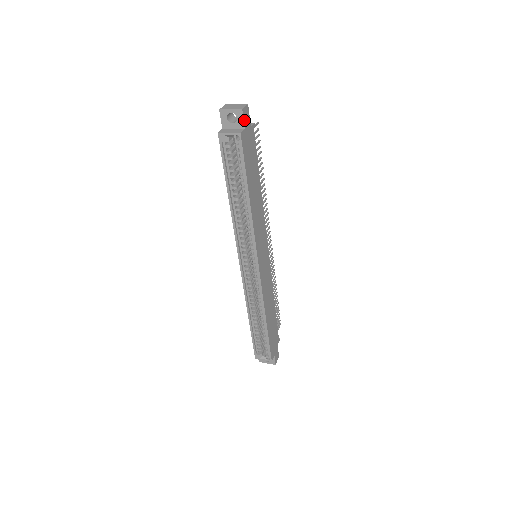
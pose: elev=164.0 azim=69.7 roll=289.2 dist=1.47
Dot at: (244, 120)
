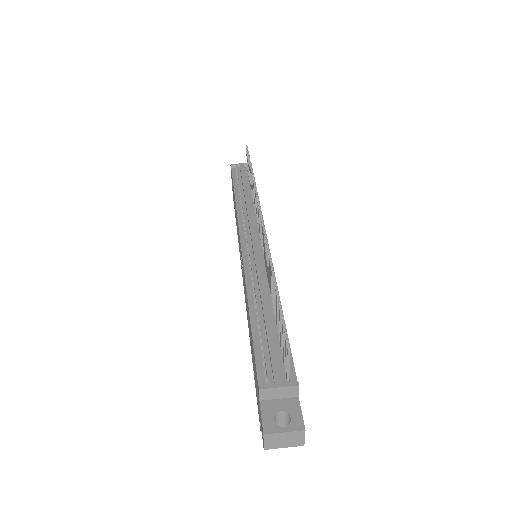
Dot at: occluded
